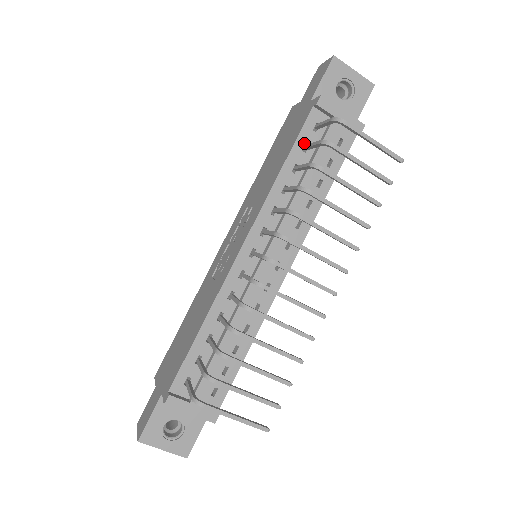
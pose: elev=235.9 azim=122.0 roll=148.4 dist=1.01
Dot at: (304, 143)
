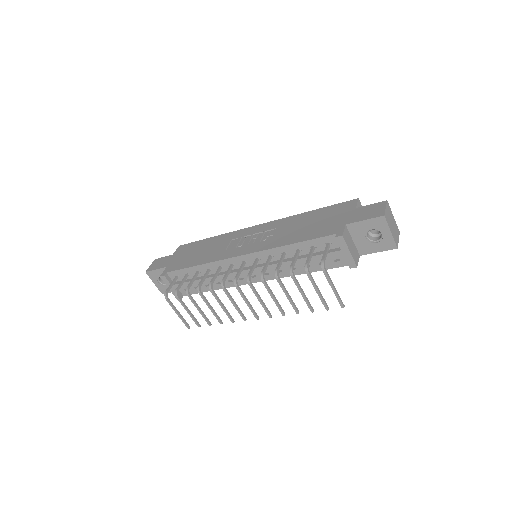
Dot at: (314, 244)
